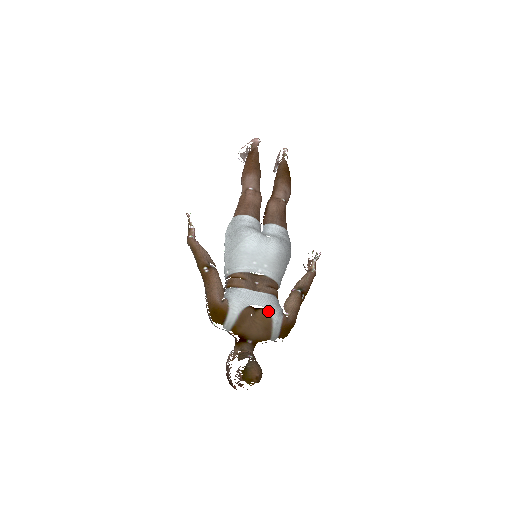
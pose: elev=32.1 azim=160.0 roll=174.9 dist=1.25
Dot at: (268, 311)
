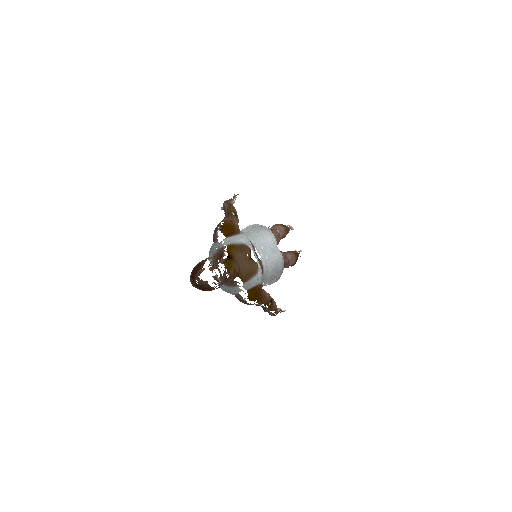
Dot at: (258, 267)
